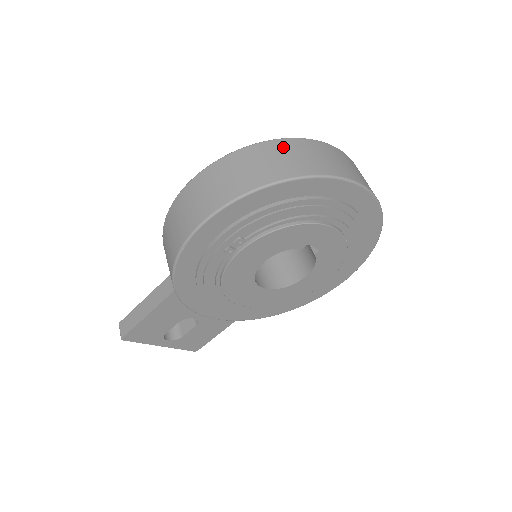
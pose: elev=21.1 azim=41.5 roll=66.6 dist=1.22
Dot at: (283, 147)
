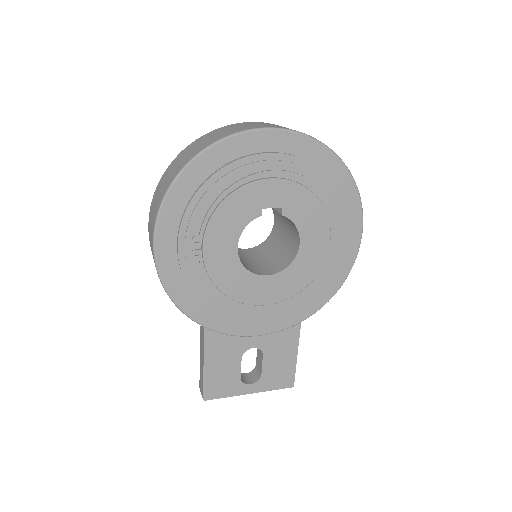
Dot at: (187, 149)
